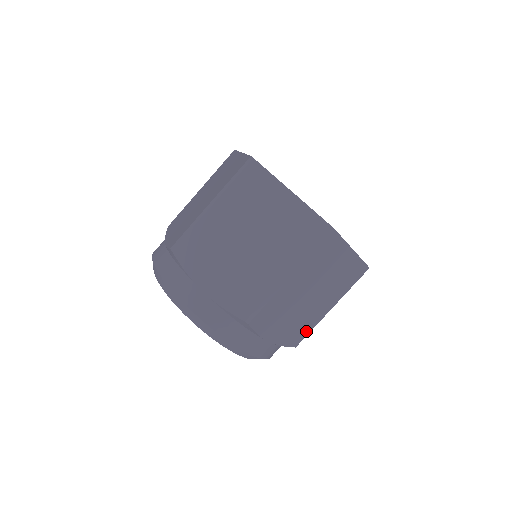
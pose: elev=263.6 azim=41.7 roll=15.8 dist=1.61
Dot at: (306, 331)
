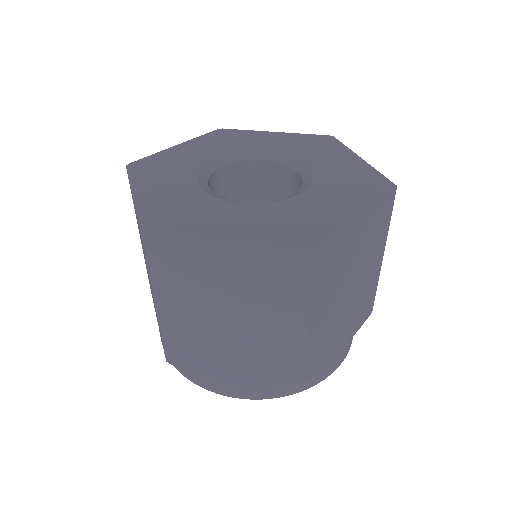
Dot at: (371, 297)
